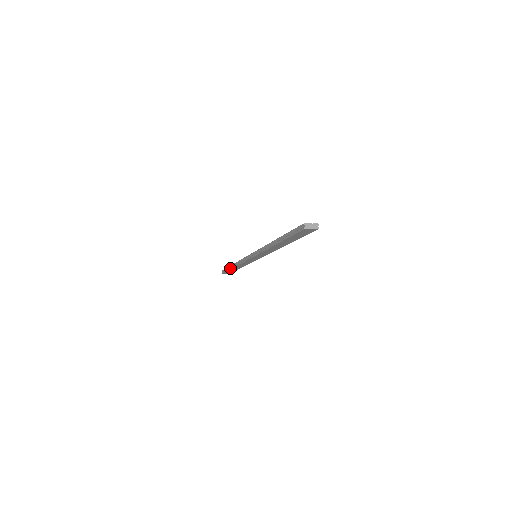
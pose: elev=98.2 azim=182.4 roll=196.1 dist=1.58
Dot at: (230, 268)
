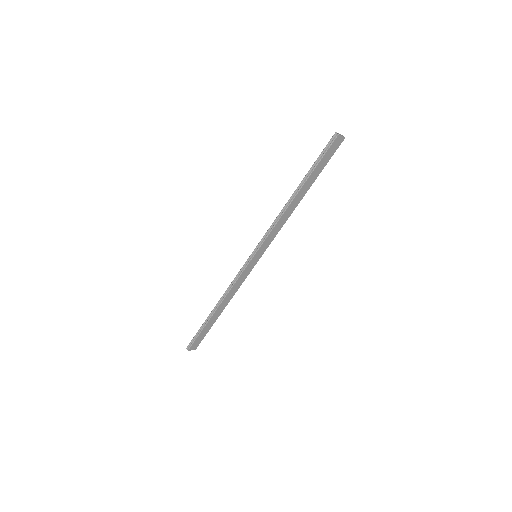
Dot at: (208, 319)
